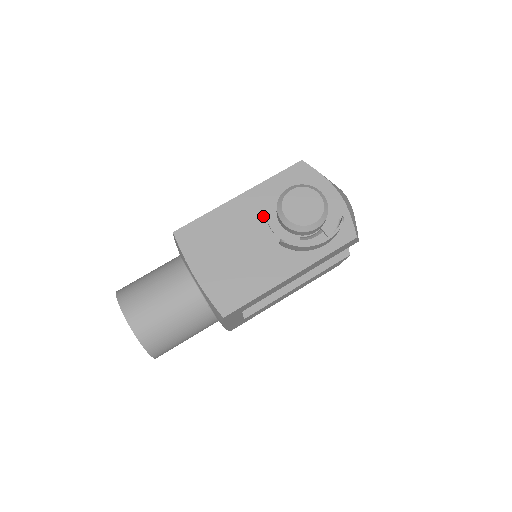
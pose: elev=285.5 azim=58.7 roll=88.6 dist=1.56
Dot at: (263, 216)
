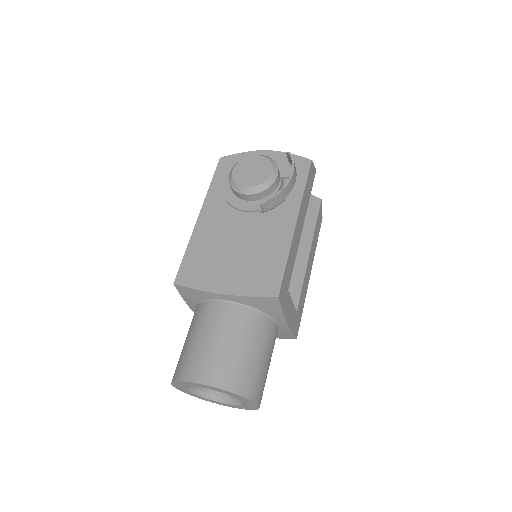
Dot at: (231, 210)
